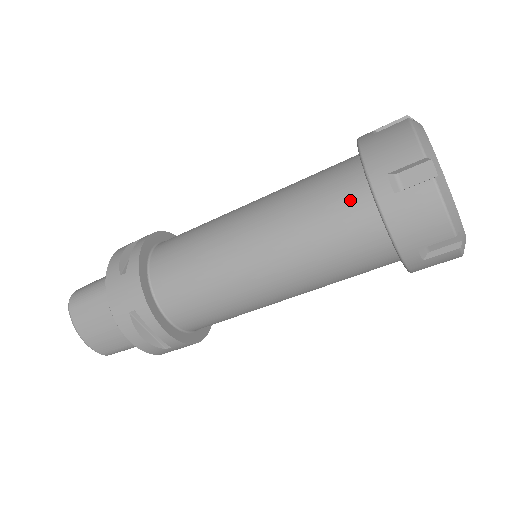
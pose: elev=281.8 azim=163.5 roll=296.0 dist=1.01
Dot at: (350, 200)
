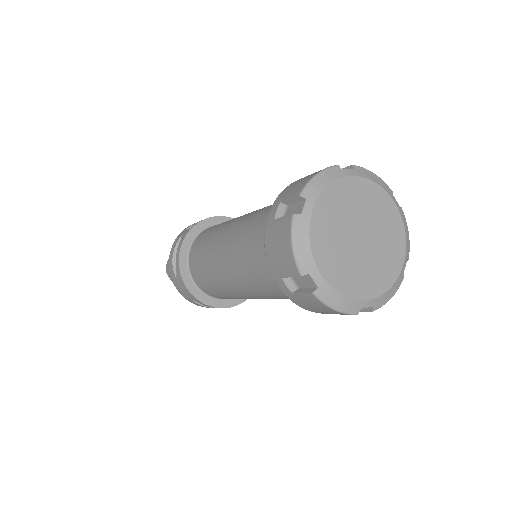
Dot at: occluded
